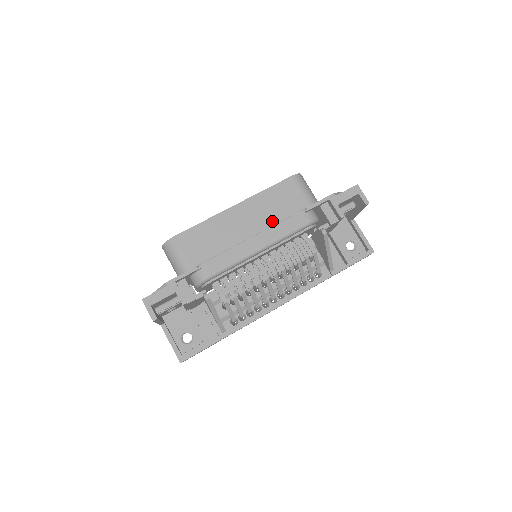
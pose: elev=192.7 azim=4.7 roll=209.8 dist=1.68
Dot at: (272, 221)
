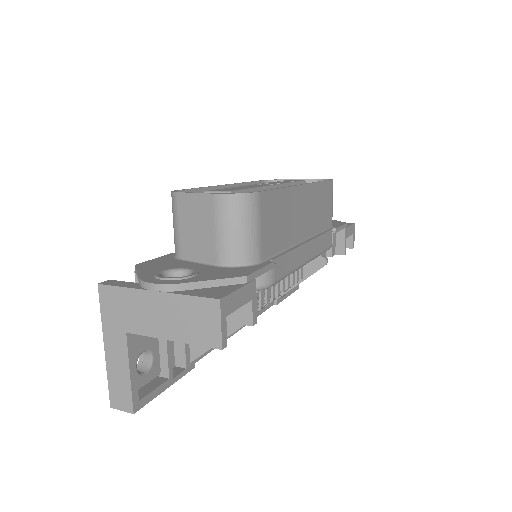
Dot at: (316, 228)
